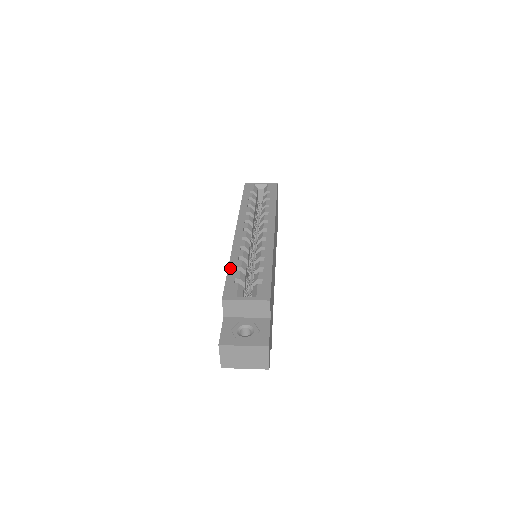
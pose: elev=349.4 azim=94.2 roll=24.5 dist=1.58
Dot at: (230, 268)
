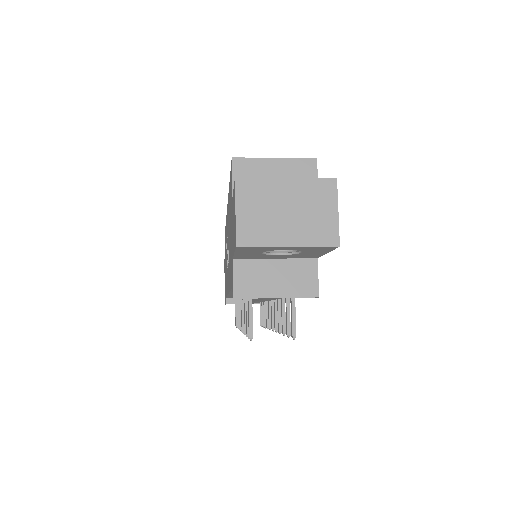
Dot at: occluded
